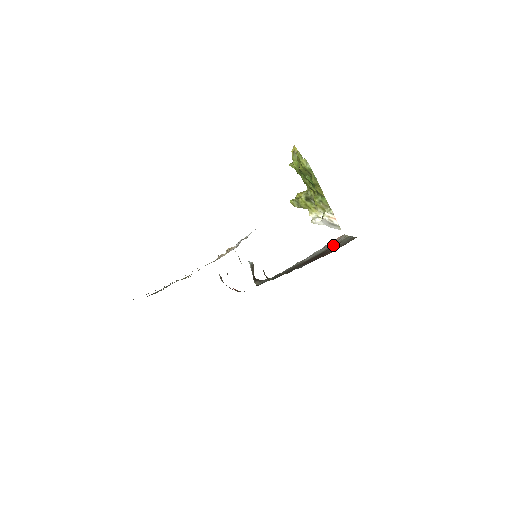
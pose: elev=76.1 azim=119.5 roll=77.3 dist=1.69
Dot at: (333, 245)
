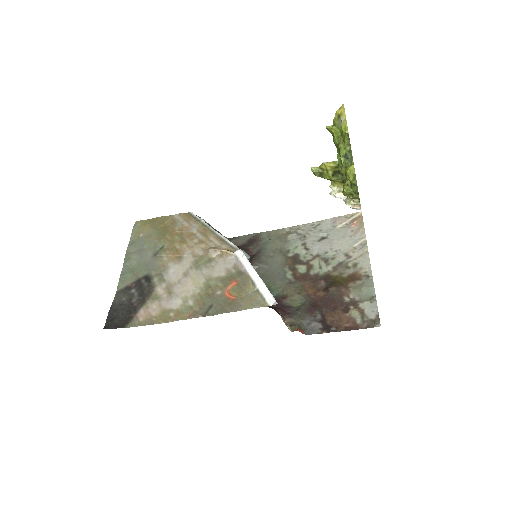
Dot at: (348, 263)
